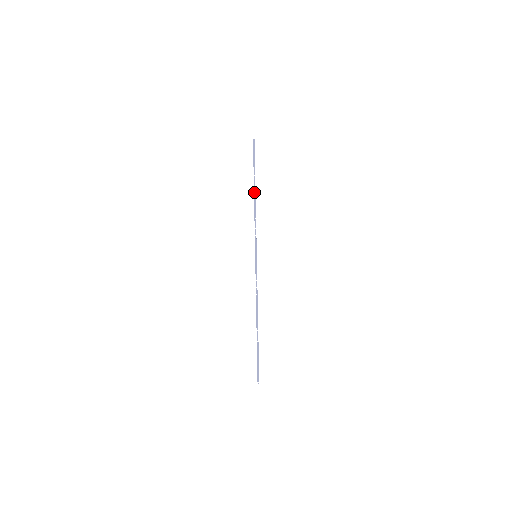
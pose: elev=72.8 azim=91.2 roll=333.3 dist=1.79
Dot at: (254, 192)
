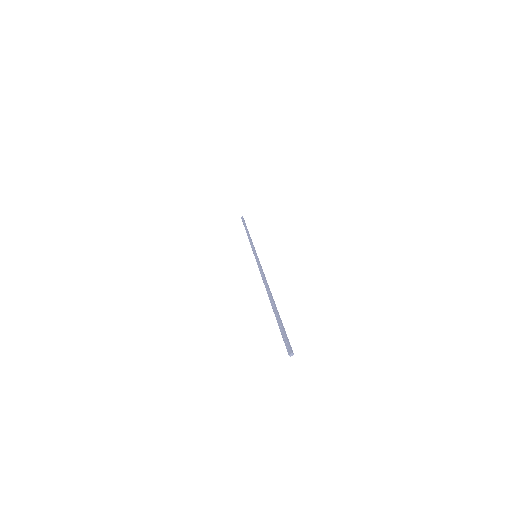
Dot at: (246, 232)
